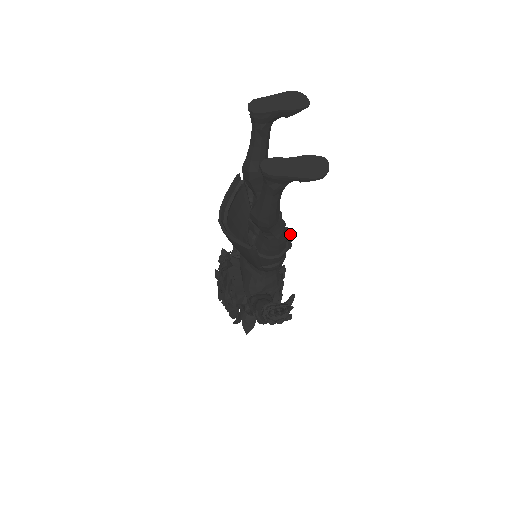
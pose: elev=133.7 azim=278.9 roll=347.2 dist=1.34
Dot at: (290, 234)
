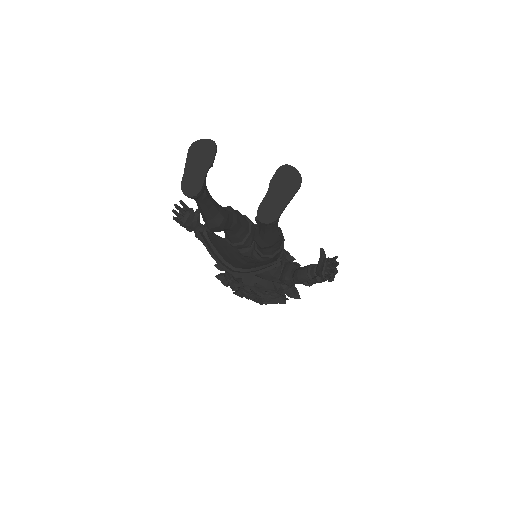
Dot at: occluded
